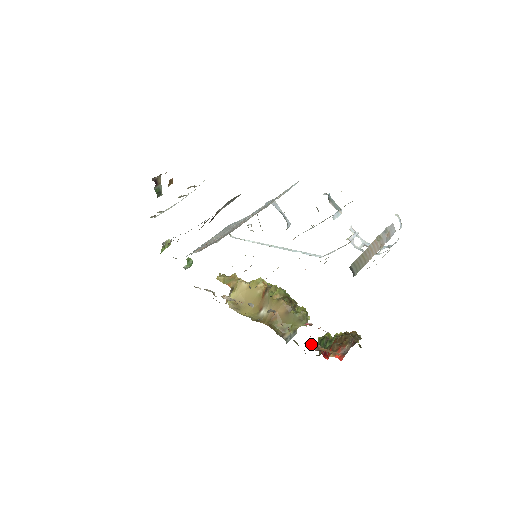
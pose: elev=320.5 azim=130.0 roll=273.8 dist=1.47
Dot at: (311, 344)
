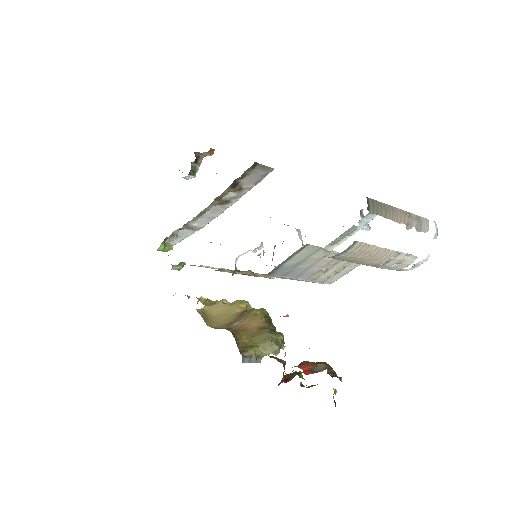
Dot at: occluded
